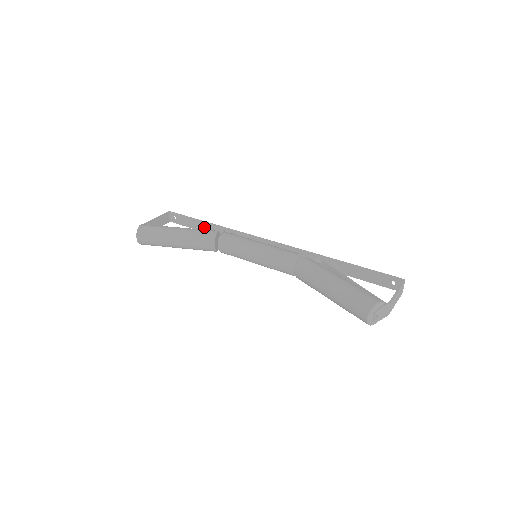
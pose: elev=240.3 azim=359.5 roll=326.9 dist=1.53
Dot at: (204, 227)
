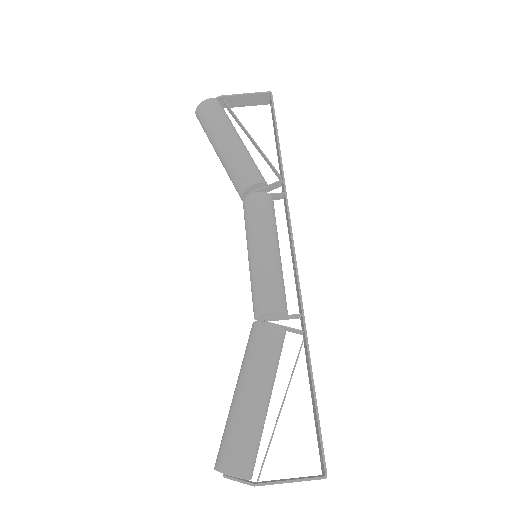
Dot at: (278, 151)
